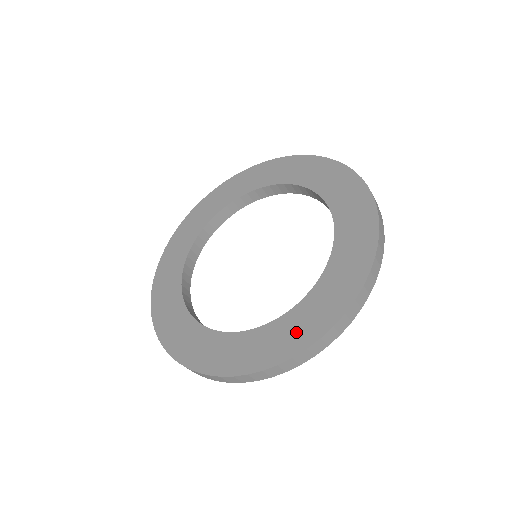
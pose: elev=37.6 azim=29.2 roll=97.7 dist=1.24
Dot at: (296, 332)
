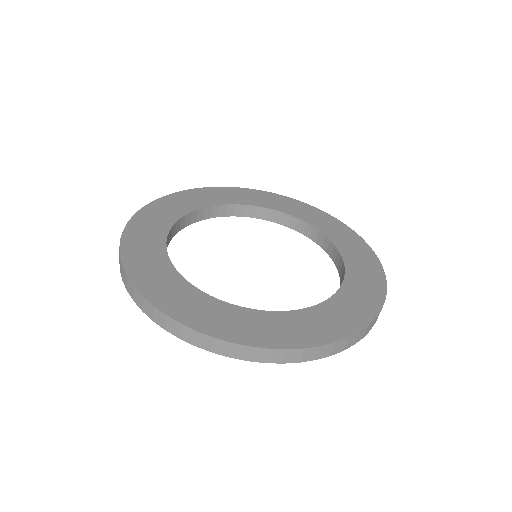
Dot at: (350, 312)
